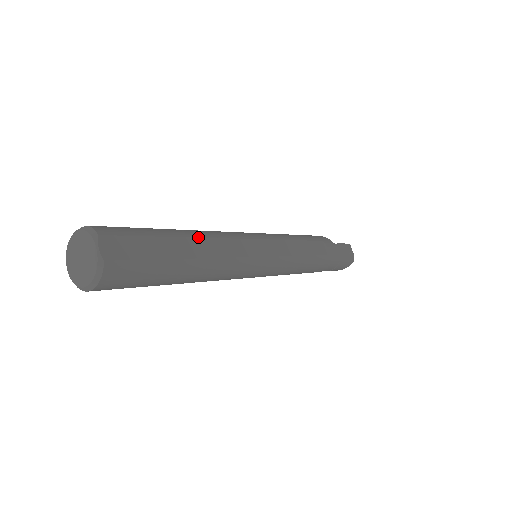
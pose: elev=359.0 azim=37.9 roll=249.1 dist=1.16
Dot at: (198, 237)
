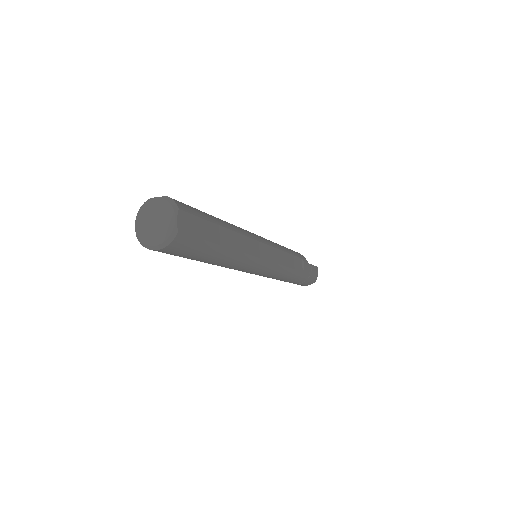
Dot at: (233, 230)
